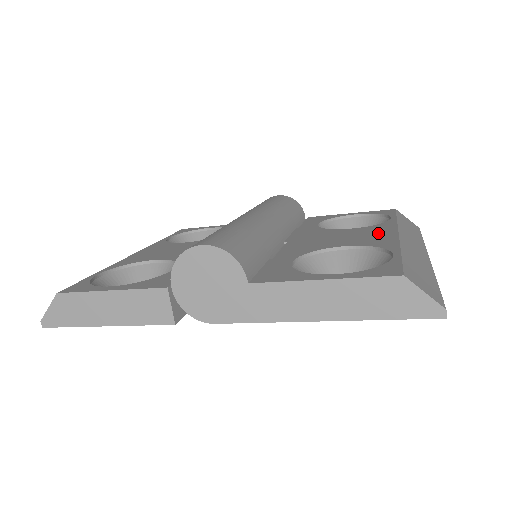
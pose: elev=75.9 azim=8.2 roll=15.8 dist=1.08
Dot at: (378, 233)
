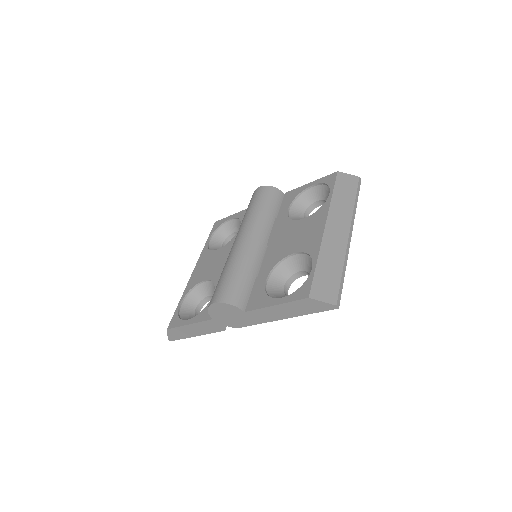
Dot at: (314, 228)
